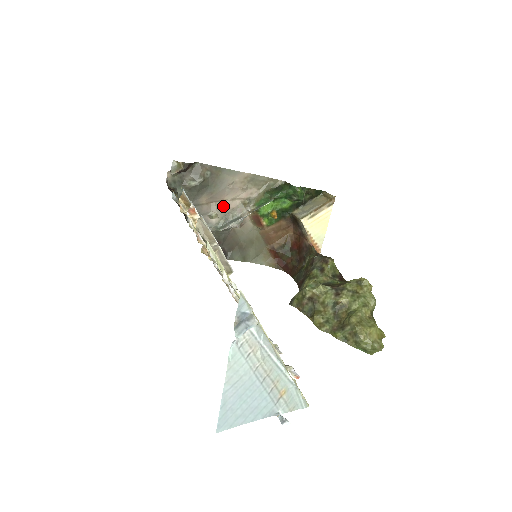
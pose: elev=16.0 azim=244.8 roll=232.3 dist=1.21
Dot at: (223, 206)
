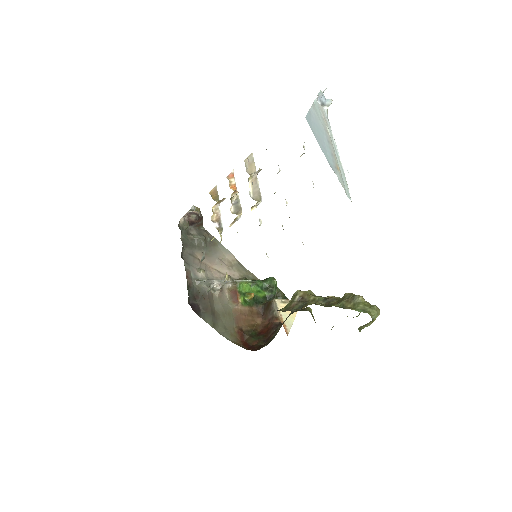
Dot at: (210, 271)
